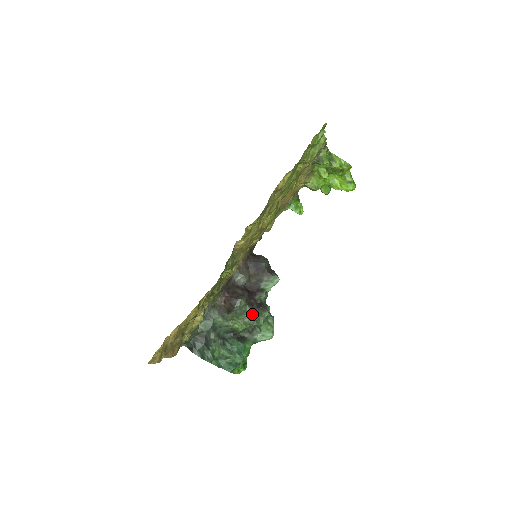
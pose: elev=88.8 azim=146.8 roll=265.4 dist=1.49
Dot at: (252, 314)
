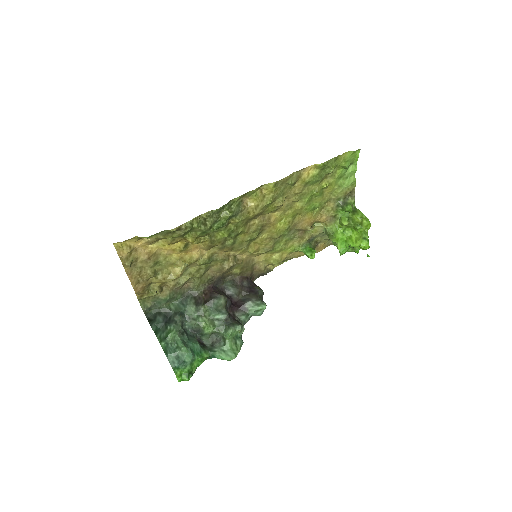
Dot at: (225, 320)
